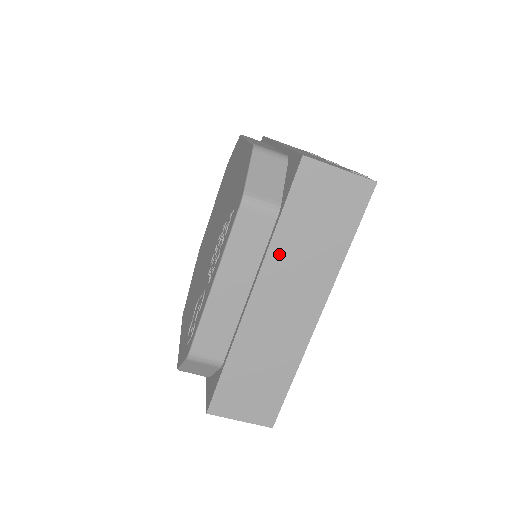
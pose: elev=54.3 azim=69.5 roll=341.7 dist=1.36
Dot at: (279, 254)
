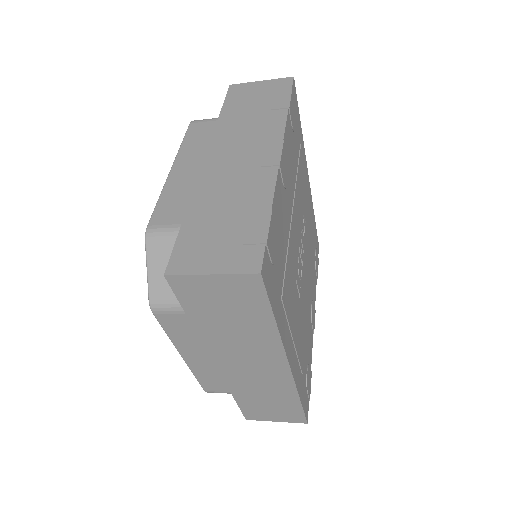
Dot at: (213, 339)
